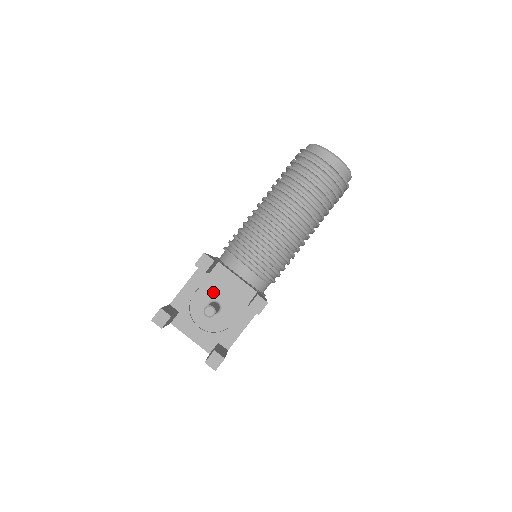
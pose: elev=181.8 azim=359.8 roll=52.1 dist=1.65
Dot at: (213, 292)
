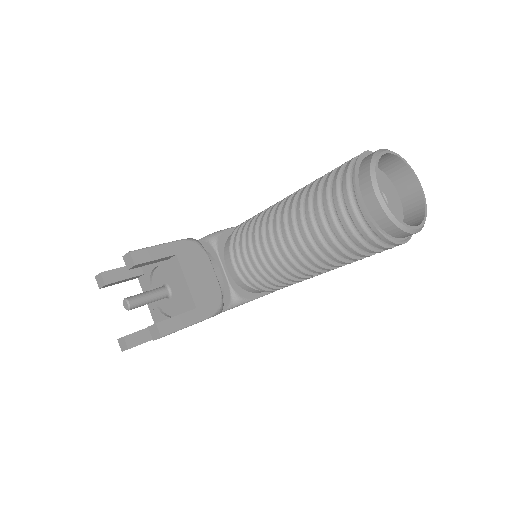
Dot at: (169, 277)
